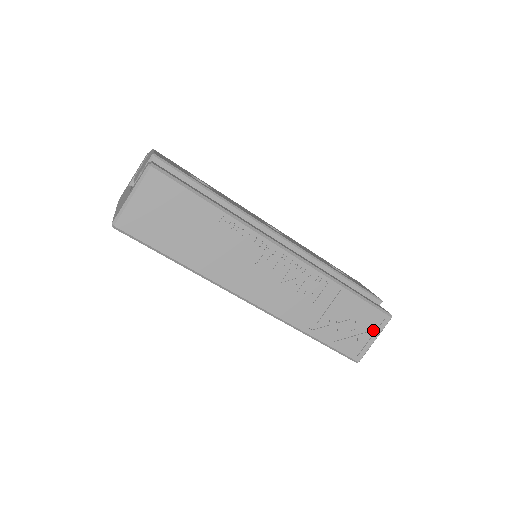
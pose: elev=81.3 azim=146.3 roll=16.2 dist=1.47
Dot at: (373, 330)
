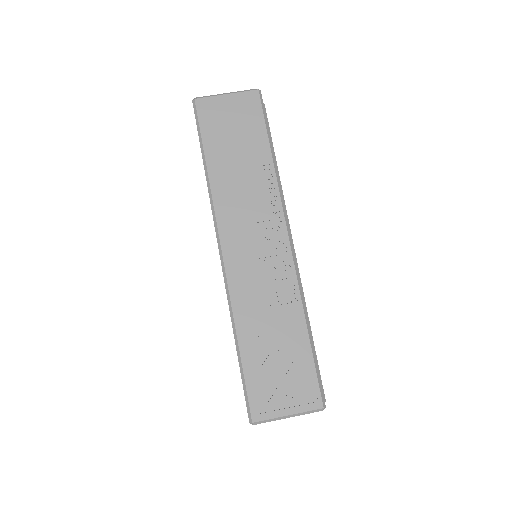
Dot at: (296, 402)
